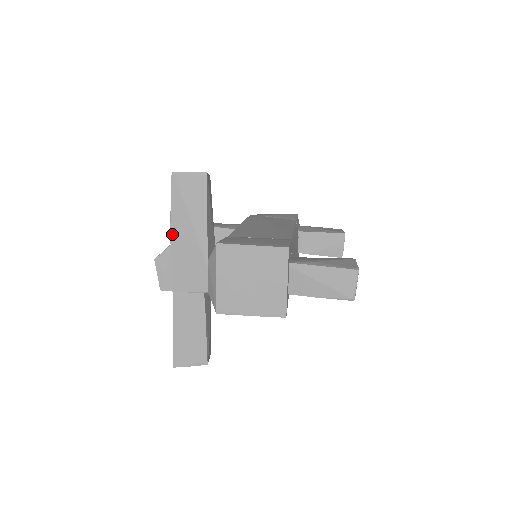
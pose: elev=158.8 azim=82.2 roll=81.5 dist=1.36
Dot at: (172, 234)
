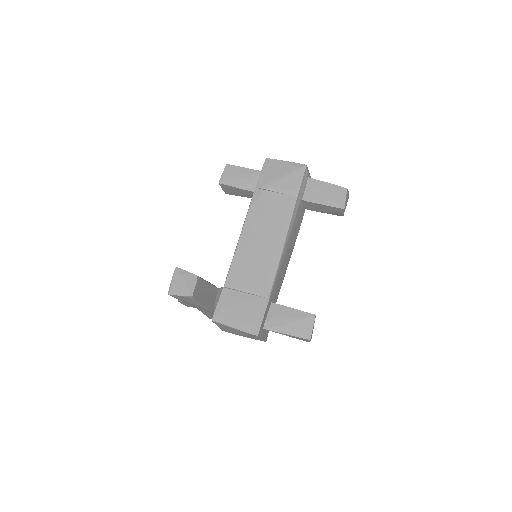
Dot at: occluded
